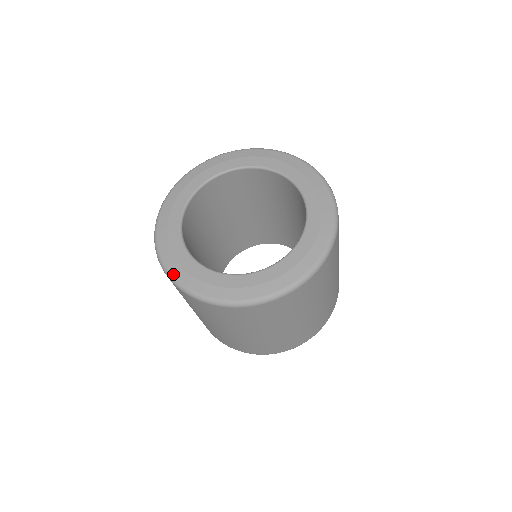
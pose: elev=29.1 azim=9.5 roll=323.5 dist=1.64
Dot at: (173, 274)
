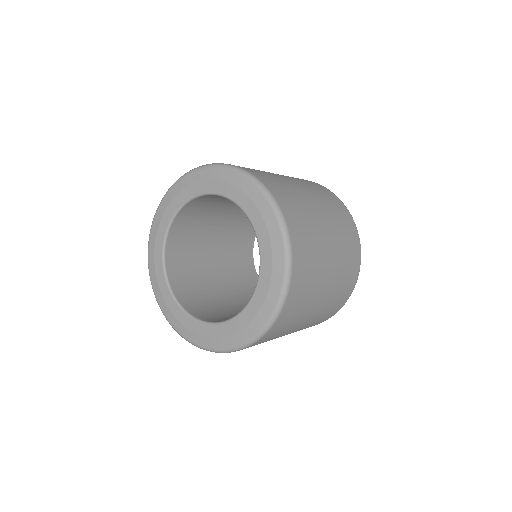
Dot at: (149, 258)
